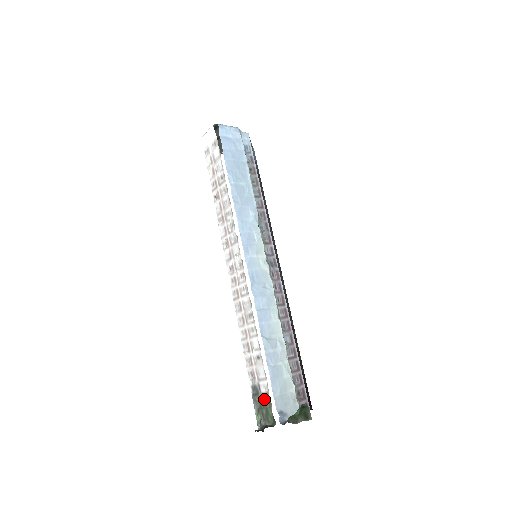
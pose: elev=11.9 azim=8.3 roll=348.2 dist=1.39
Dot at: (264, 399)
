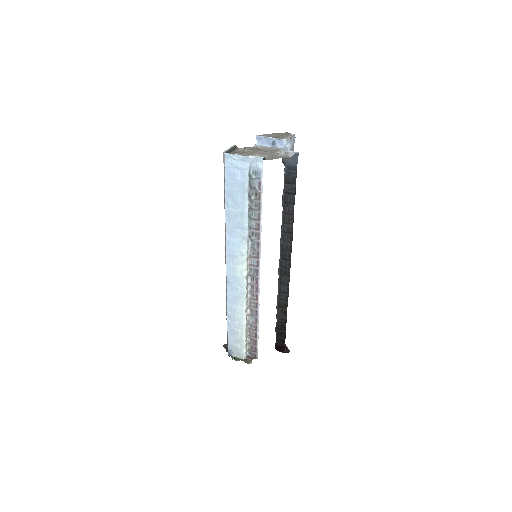
Dot at: occluded
